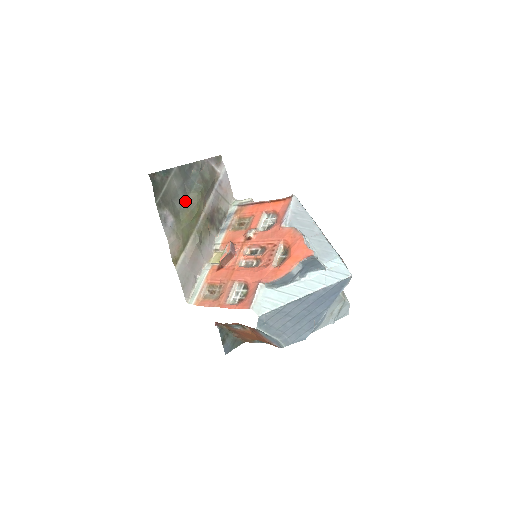
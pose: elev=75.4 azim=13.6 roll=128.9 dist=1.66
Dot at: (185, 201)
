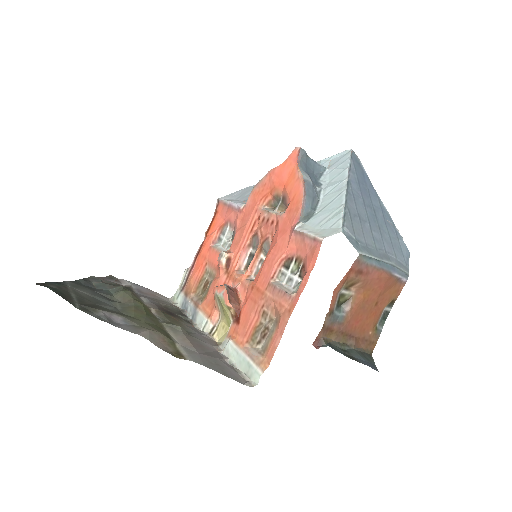
Dot at: (116, 304)
